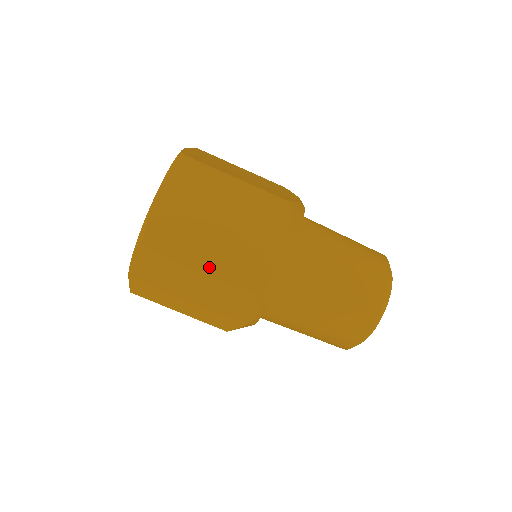
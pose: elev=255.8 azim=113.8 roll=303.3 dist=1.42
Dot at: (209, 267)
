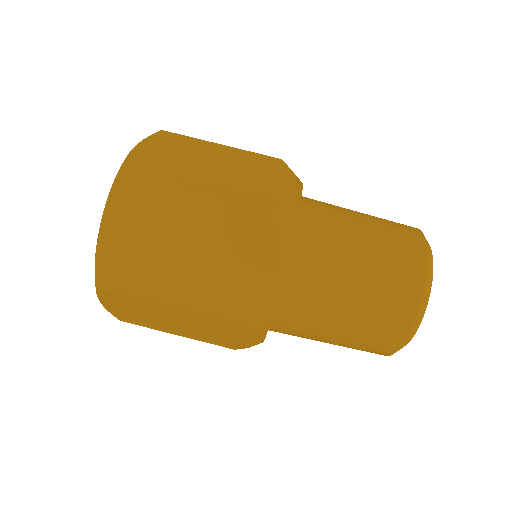
Dot at: (206, 193)
